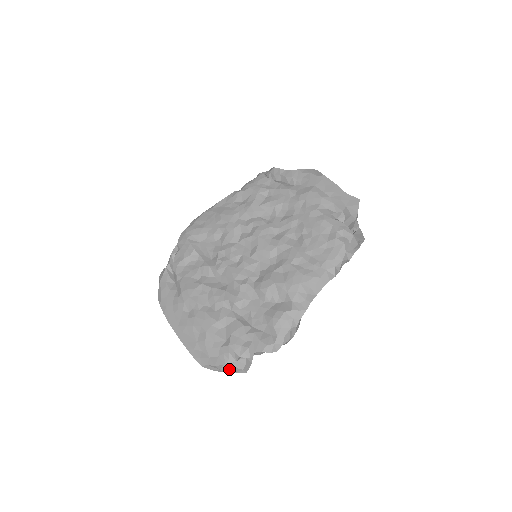
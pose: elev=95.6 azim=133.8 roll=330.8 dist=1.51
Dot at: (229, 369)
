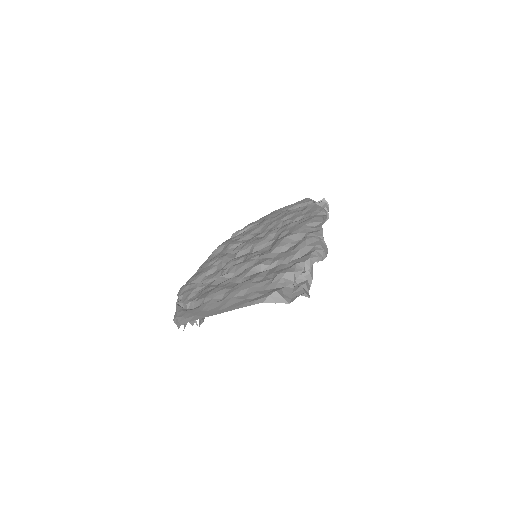
Dot at: (291, 300)
